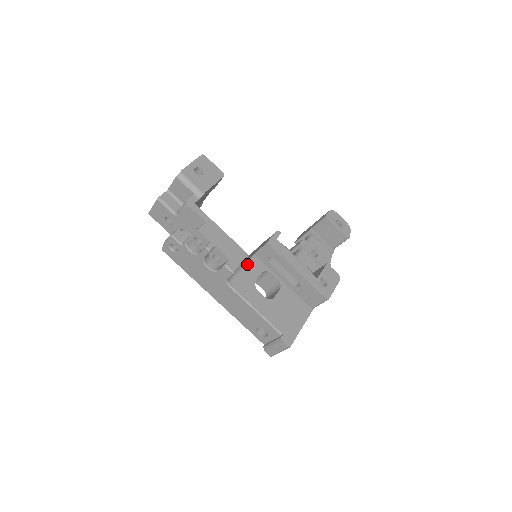
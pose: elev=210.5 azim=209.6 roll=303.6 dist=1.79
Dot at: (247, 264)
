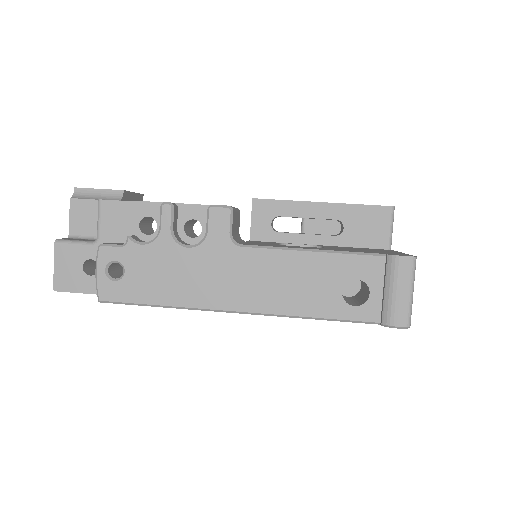
Dot at: occluded
